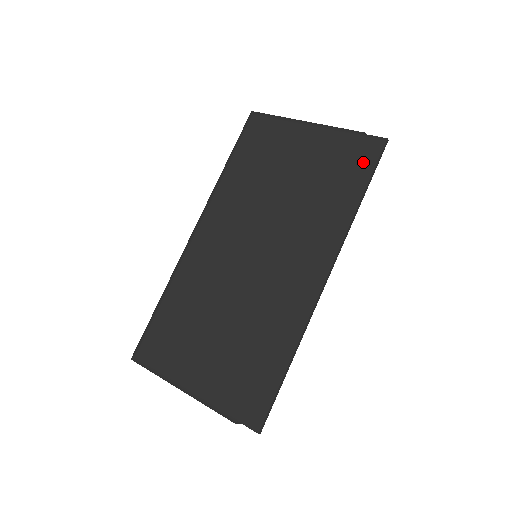
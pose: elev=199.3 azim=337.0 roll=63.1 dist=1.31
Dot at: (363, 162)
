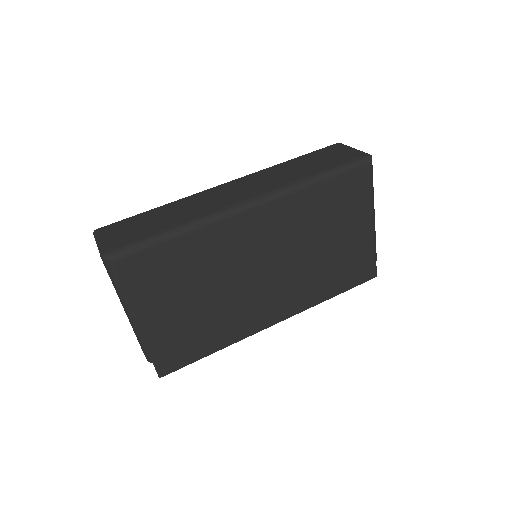
Dot at: (358, 277)
